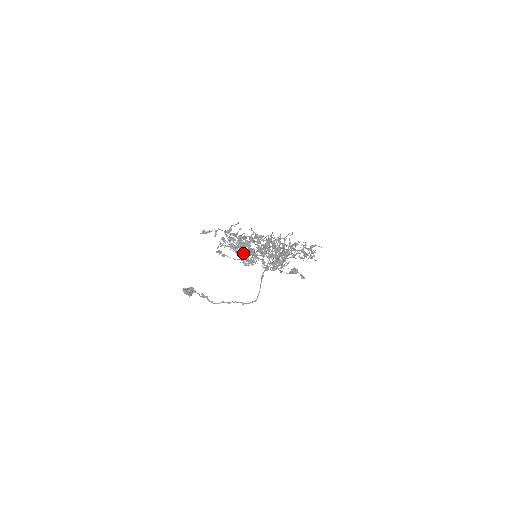
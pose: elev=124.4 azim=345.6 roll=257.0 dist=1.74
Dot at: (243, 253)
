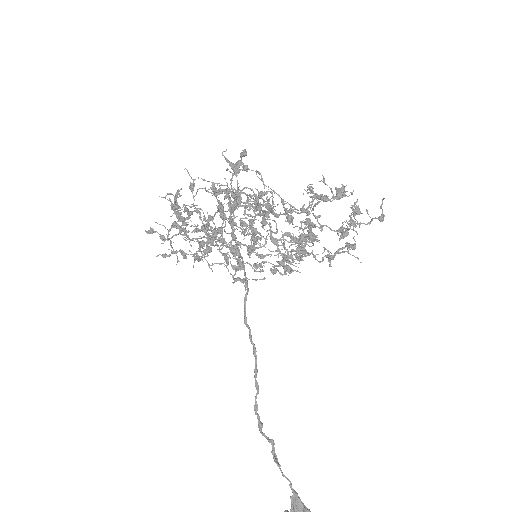
Dot at: (179, 214)
